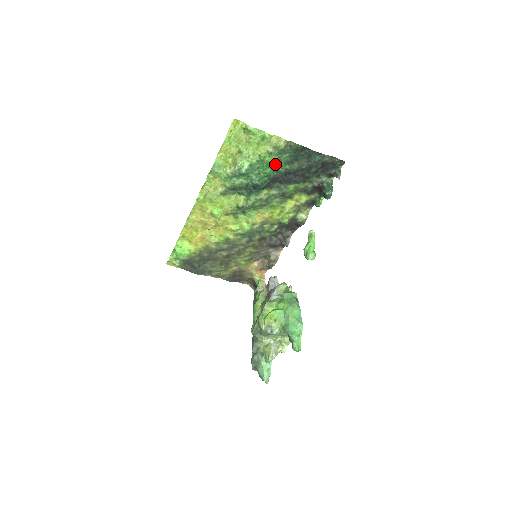
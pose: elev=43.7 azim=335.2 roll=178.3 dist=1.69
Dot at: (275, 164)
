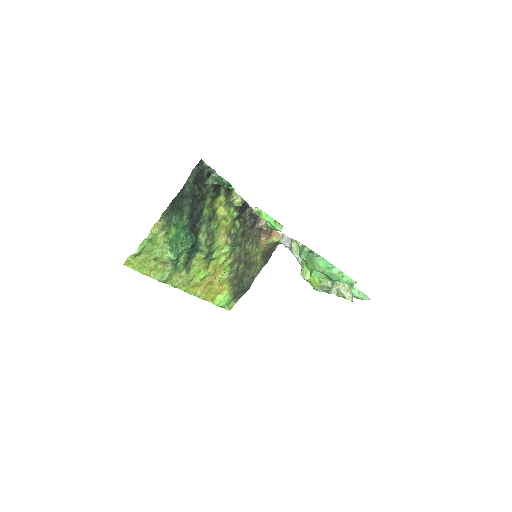
Dot at: (178, 229)
